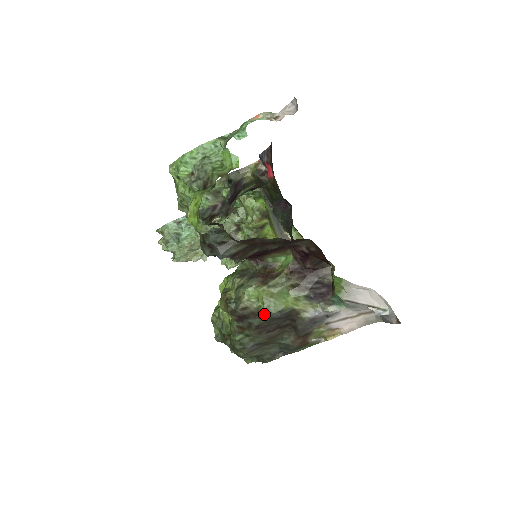
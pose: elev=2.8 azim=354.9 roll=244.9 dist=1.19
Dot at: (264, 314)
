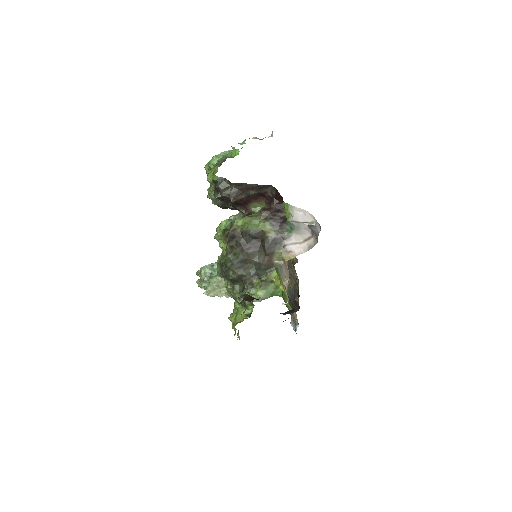
Dot at: (245, 233)
